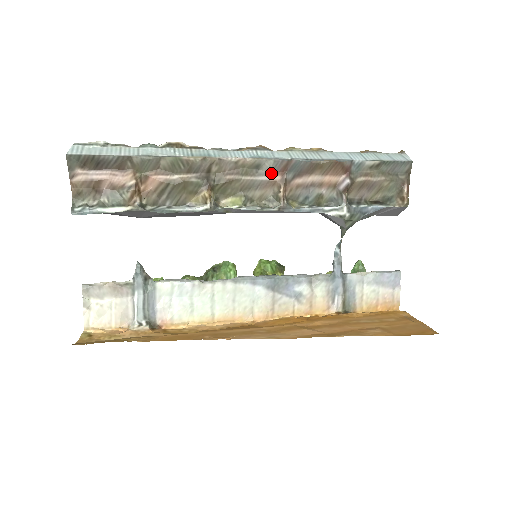
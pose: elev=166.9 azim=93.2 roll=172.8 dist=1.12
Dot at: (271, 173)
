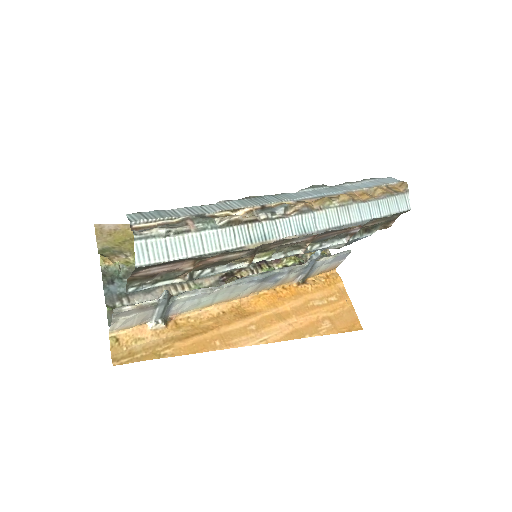
Dot at: (307, 237)
